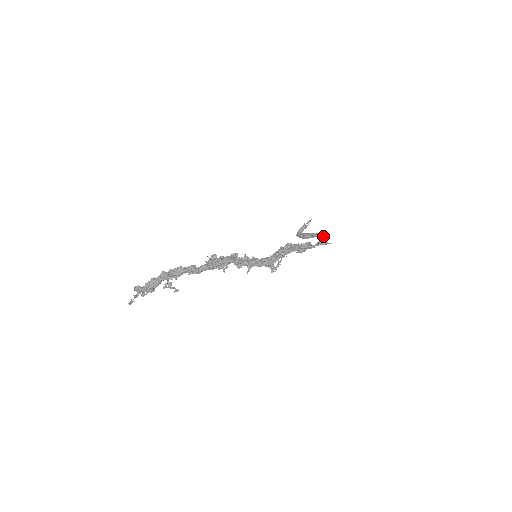
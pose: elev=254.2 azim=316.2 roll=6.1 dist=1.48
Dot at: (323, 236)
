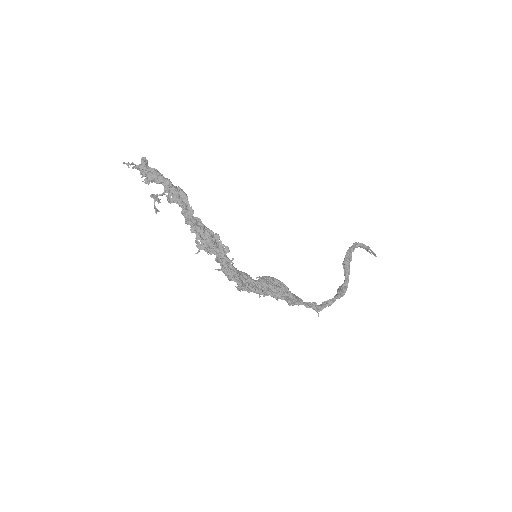
Dot at: (338, 295)
